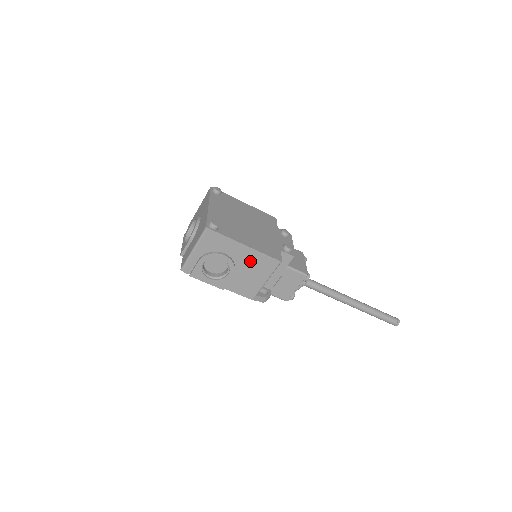
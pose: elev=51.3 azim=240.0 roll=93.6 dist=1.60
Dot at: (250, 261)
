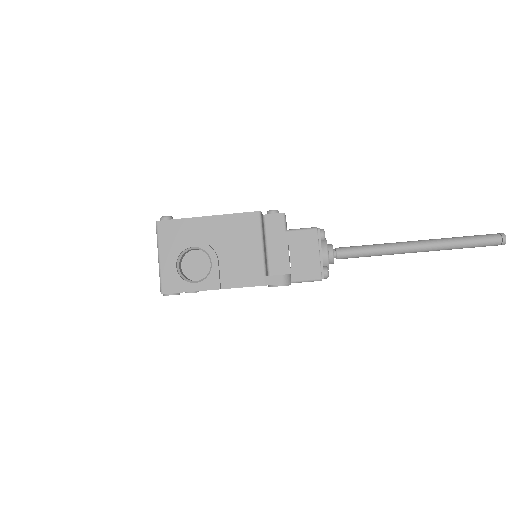
Dot at: (226, 233)
